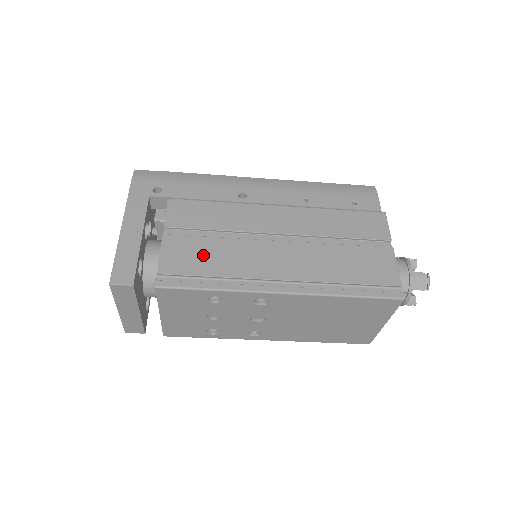
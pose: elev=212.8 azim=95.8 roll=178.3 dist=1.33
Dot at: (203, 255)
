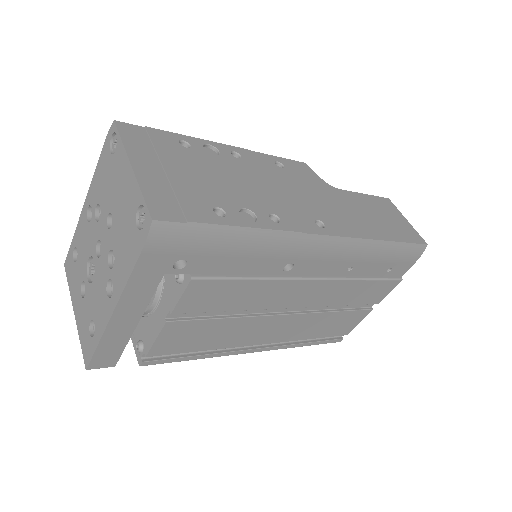
Dot at: (203, 336)
